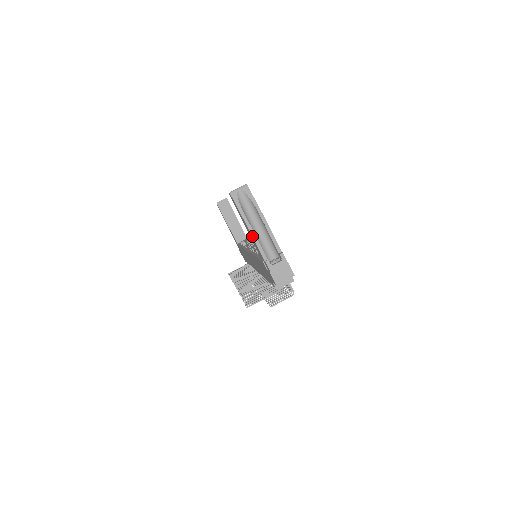
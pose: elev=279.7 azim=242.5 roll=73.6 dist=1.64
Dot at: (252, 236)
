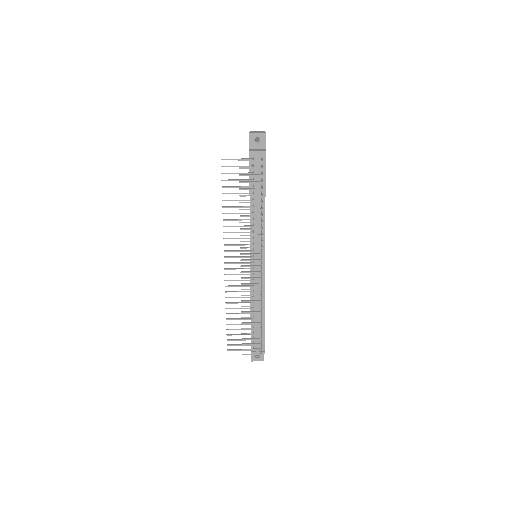
Dot at: occluded
